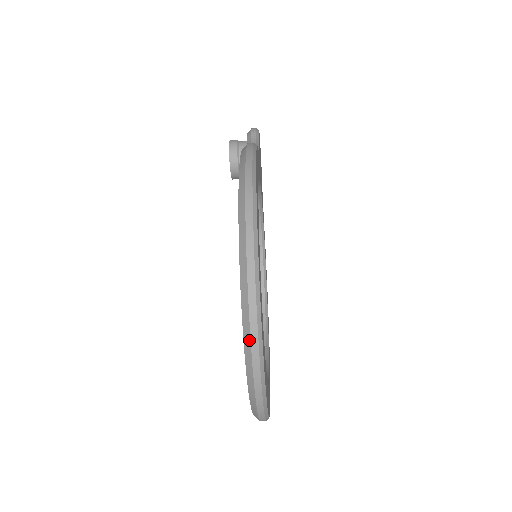
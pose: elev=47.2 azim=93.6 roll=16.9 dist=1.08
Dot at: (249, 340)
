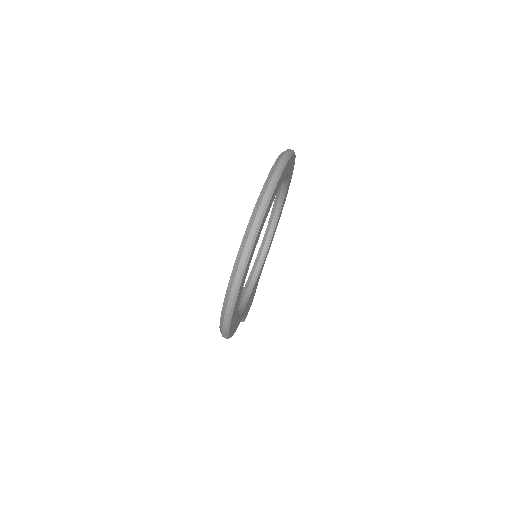
Dot at: occluded
